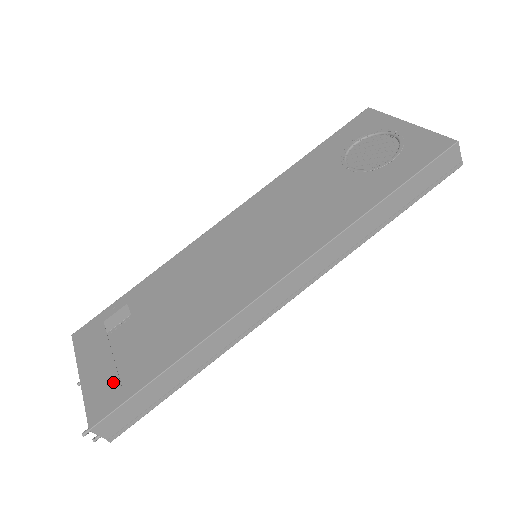
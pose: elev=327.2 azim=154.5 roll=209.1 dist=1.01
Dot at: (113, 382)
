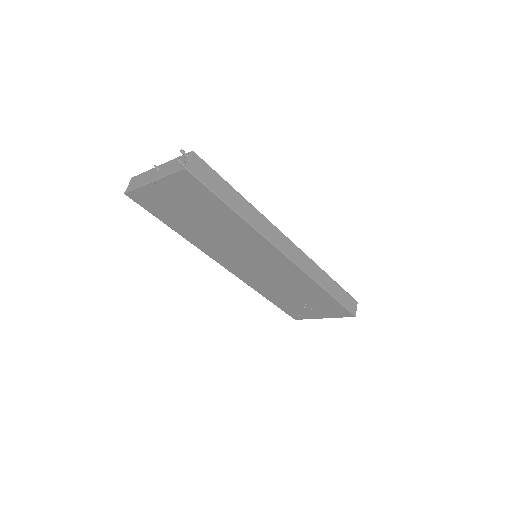
Dot at: occluded
